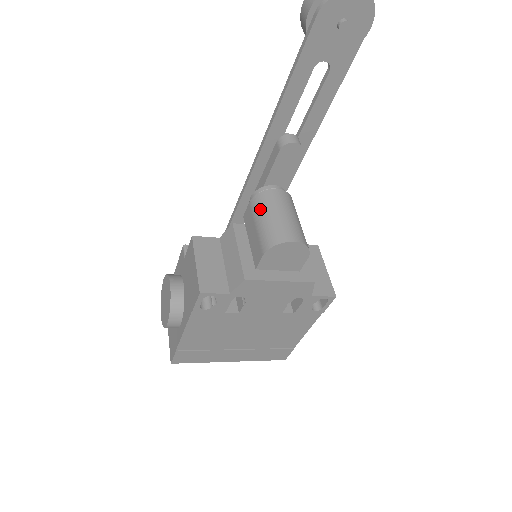
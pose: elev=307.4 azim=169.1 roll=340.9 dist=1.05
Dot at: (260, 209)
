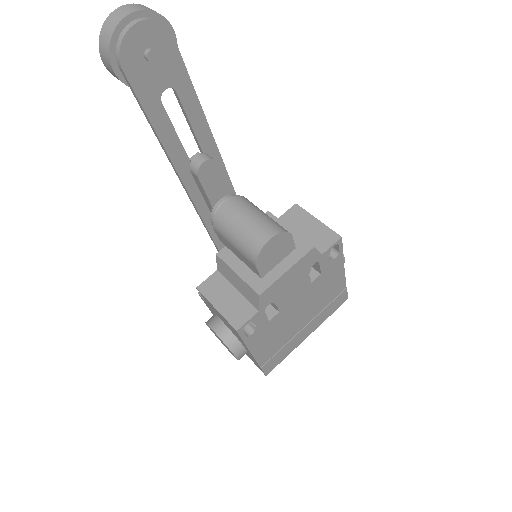
Dot at: (225, 231)
